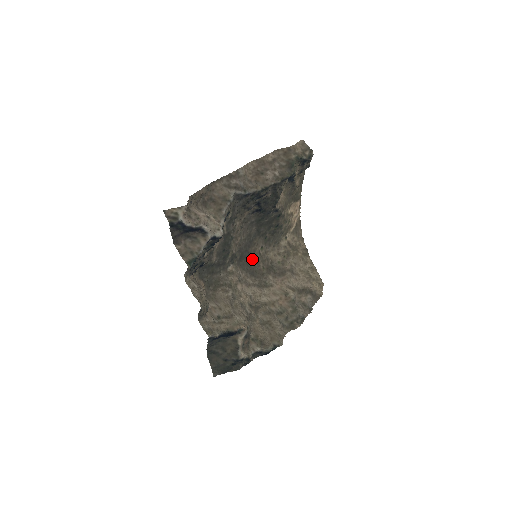
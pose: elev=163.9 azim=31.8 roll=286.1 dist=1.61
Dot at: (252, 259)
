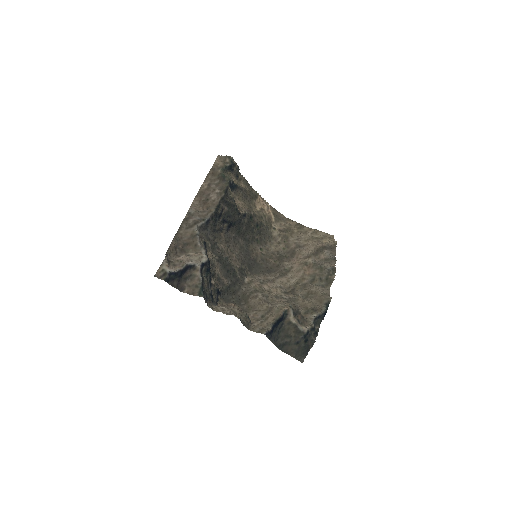
Dot at: (260, 262)
